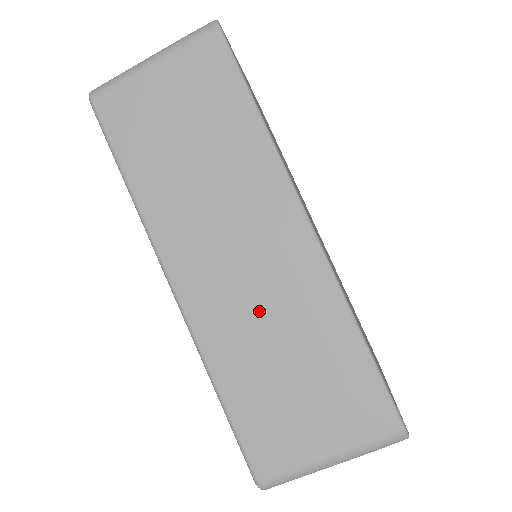
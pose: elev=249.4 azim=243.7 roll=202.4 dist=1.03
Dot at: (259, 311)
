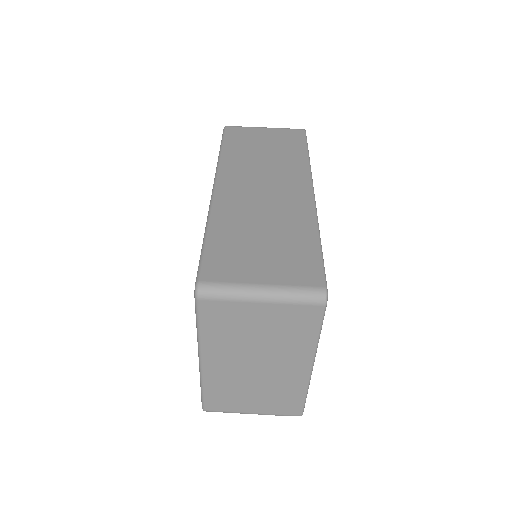
Dot at: (261, 210)
